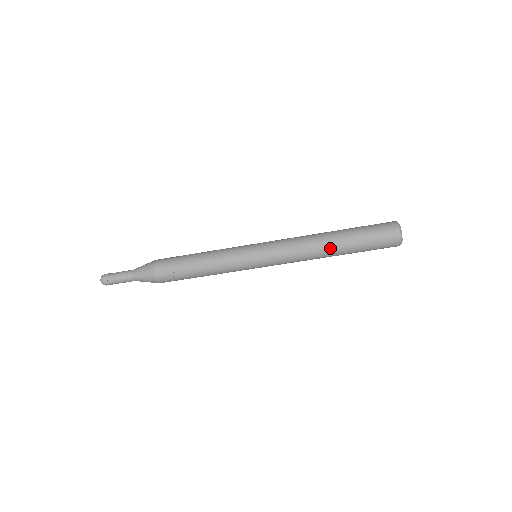
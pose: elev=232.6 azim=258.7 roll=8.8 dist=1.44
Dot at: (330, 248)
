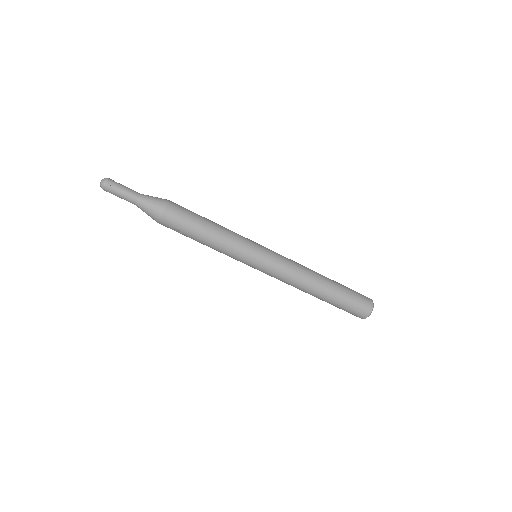
Dot at: (315, 293)
